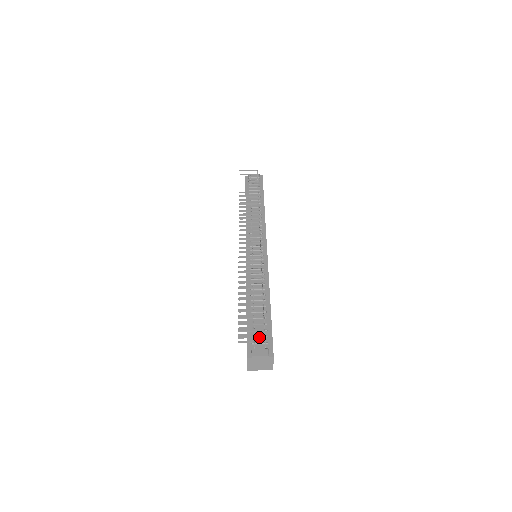
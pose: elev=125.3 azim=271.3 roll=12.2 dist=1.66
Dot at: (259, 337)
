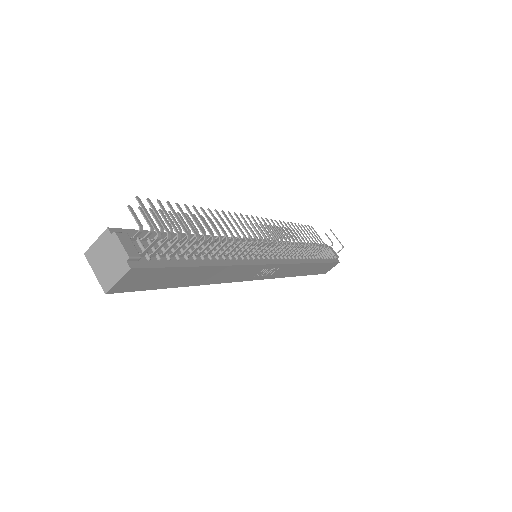
Dot at: (155, 226)
